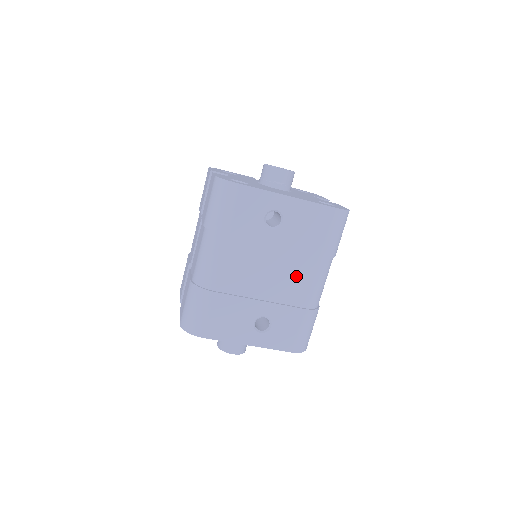
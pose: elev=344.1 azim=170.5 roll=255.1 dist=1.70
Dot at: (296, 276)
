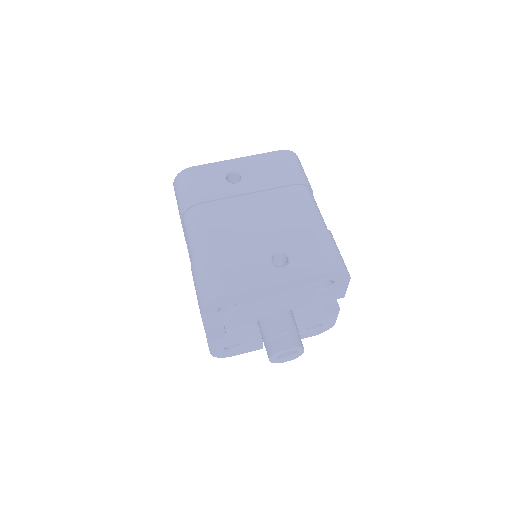
Dot at: (284, 208)
